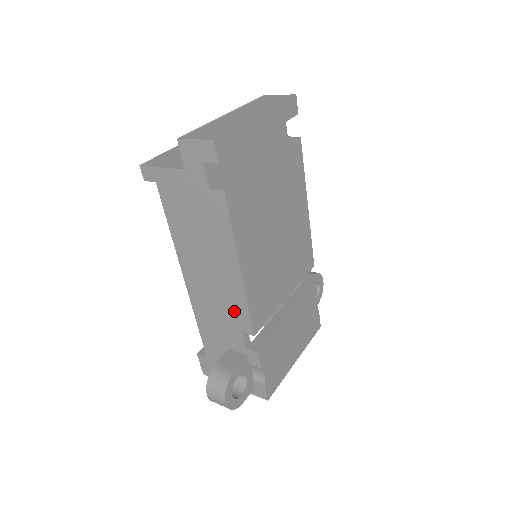
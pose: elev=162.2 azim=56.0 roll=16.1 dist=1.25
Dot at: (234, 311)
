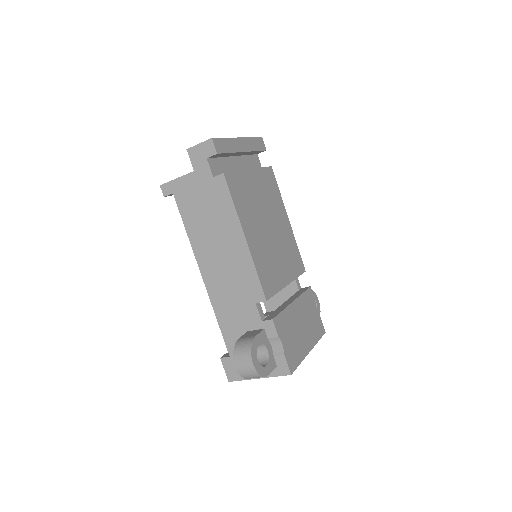
Dot at: (246, 284)
